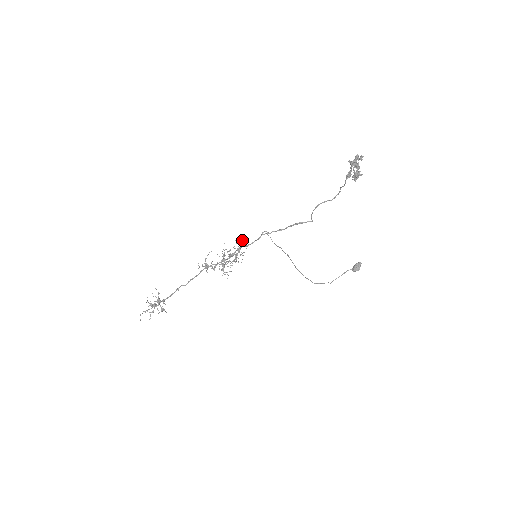
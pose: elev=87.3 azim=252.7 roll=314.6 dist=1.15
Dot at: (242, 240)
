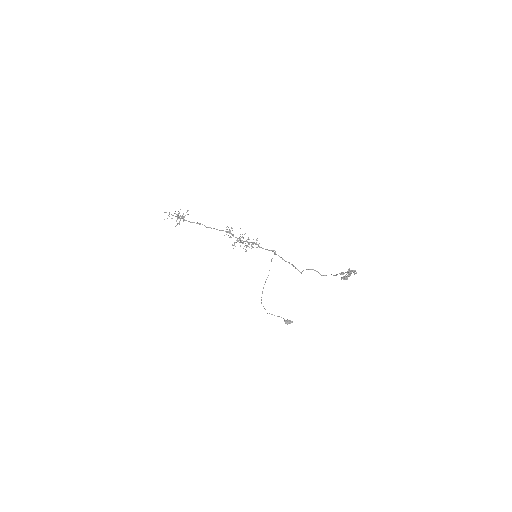
Dot at: occluded
